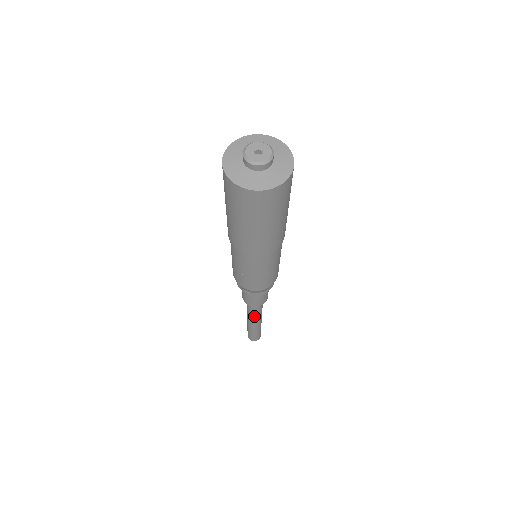
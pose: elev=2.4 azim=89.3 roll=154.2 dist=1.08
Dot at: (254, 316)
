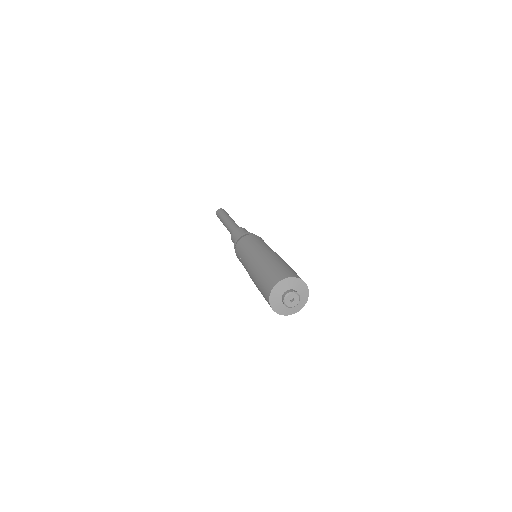
Dot at: occluded
